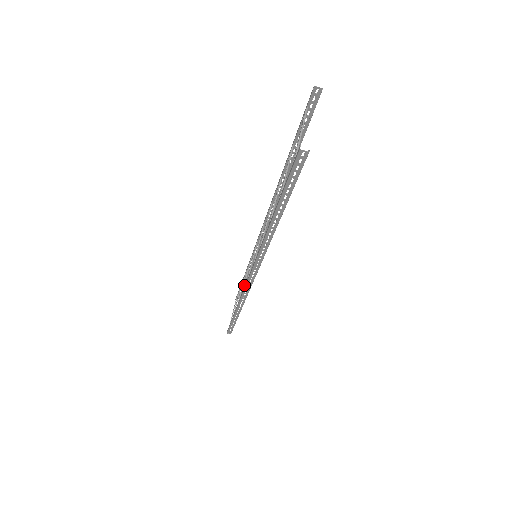
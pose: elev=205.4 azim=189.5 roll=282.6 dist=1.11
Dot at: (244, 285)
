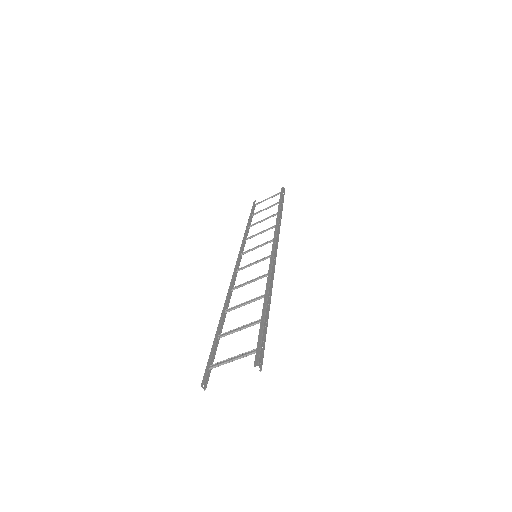
Dot at: (253, 236)
